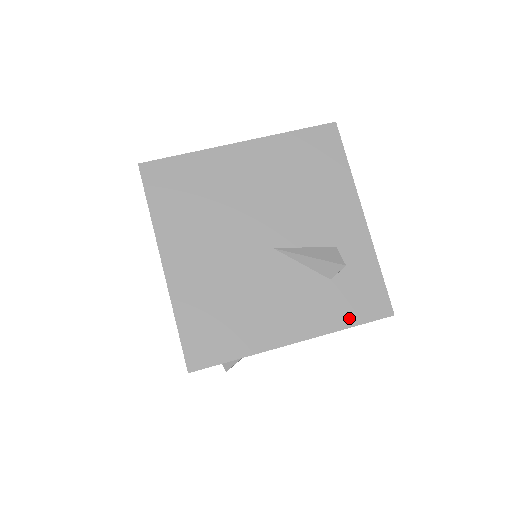
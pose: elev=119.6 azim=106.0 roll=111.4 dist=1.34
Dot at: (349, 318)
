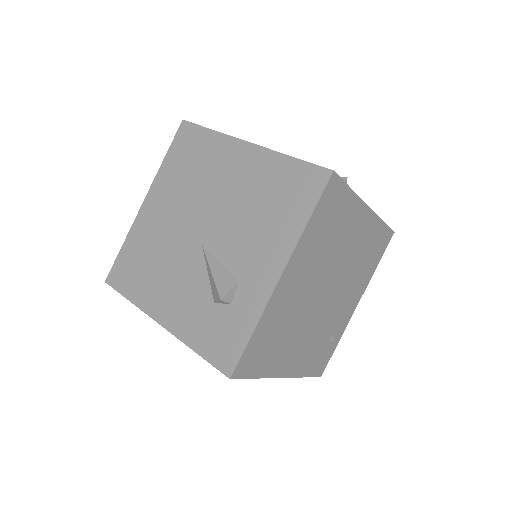
Dot at: (201, 345)
